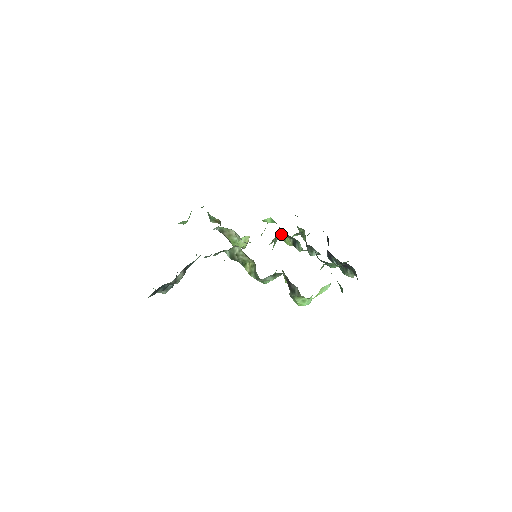
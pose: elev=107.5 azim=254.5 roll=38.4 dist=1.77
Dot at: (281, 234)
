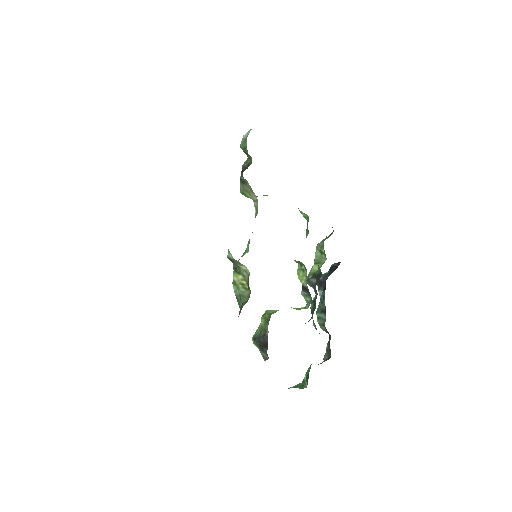
Dot at: occluded
